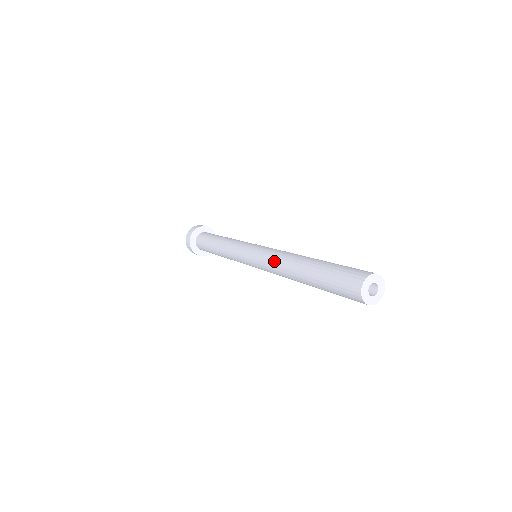
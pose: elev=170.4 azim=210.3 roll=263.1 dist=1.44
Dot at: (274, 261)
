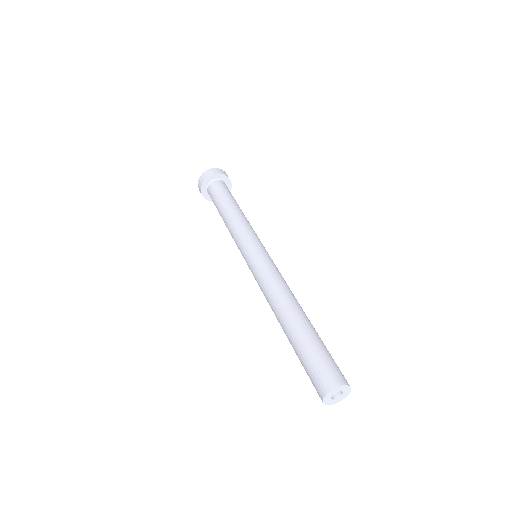
Dot at: occluded
